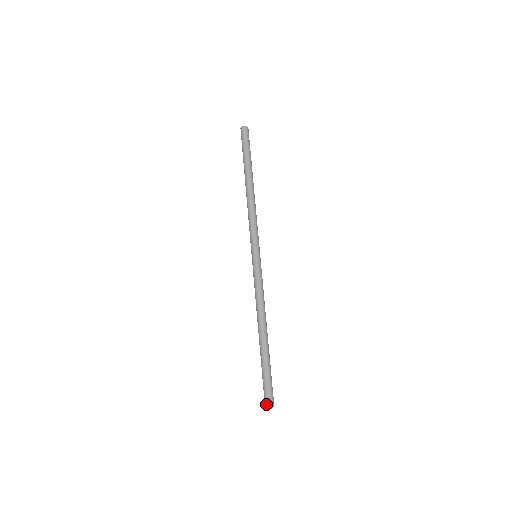
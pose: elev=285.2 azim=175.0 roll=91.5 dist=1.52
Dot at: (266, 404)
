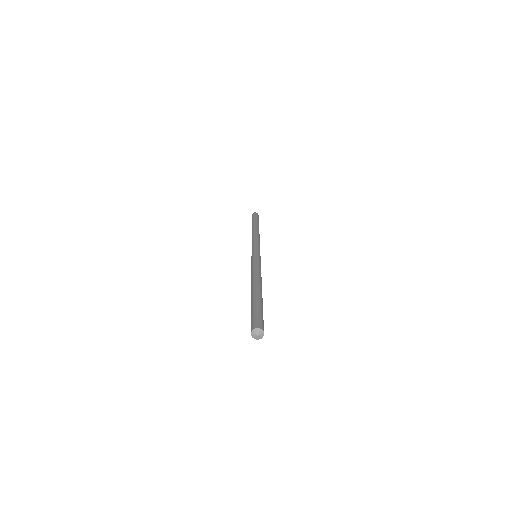
Dot at: (251, 330)
